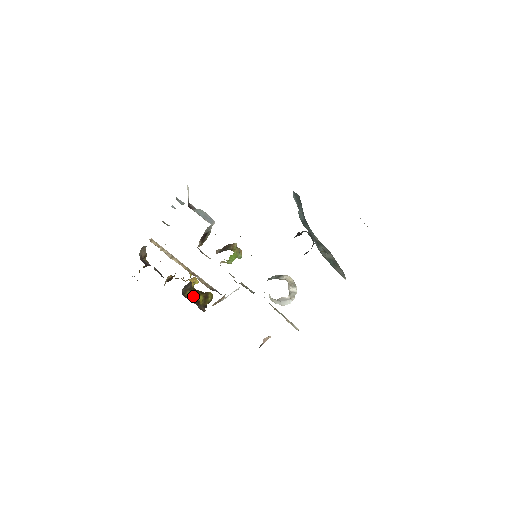
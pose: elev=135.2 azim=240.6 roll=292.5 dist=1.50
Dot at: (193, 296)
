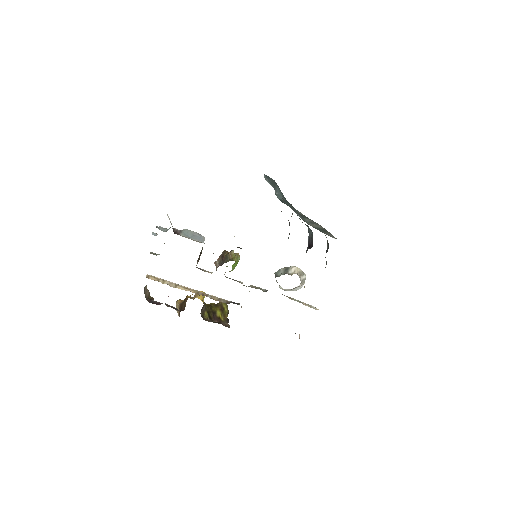
Dot at: (211, 314)
